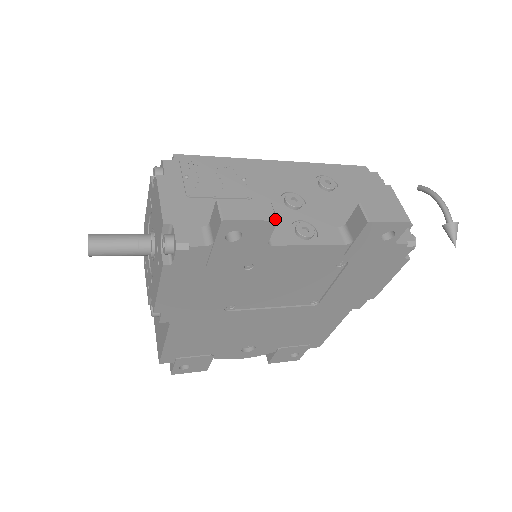
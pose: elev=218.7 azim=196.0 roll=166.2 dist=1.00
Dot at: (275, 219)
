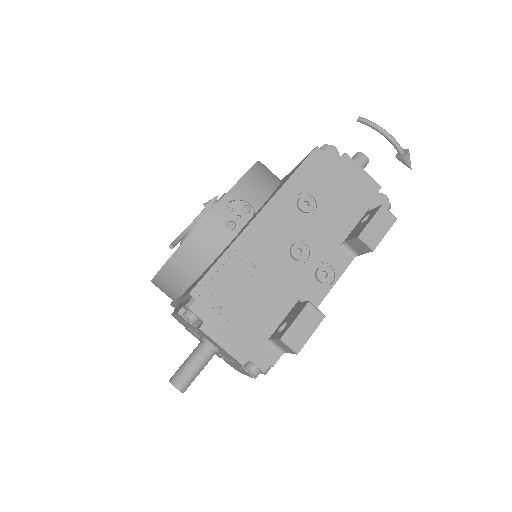
Dot at: (324, 317)
